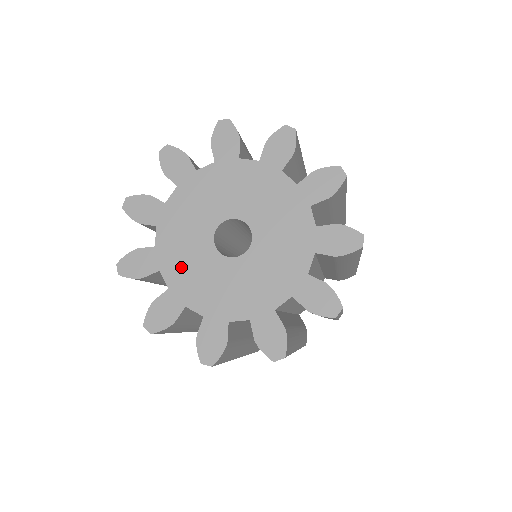
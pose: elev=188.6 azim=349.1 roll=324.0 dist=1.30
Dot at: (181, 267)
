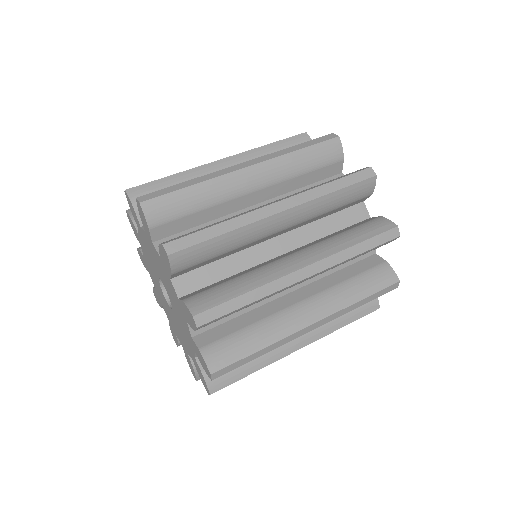
Dot at: (155, 282)
